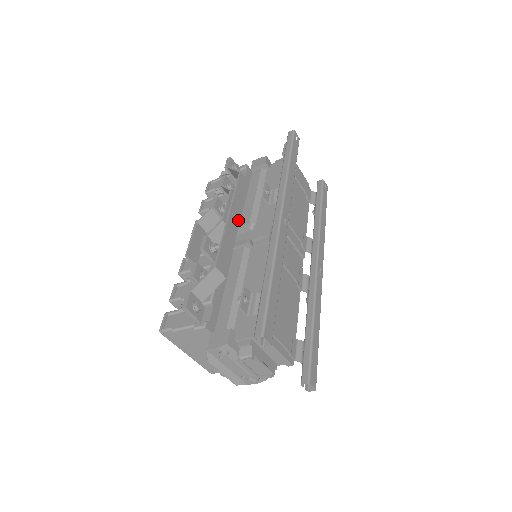
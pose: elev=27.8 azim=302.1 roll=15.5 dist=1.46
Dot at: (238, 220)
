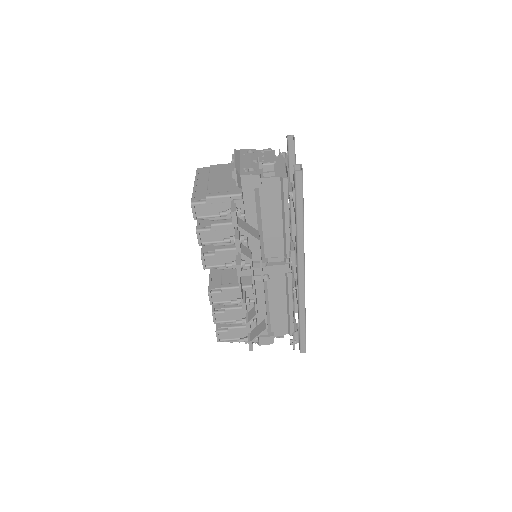
Dot at: occluded
